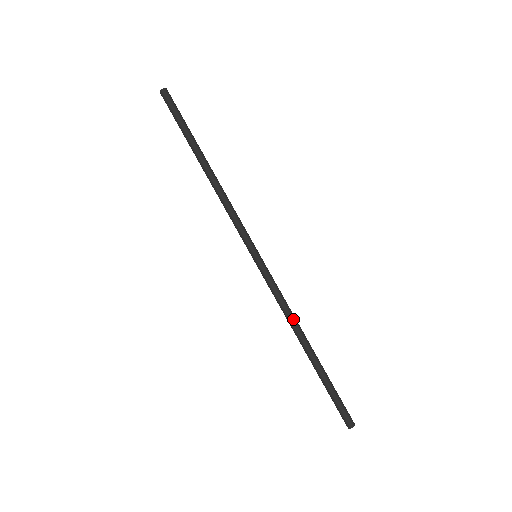
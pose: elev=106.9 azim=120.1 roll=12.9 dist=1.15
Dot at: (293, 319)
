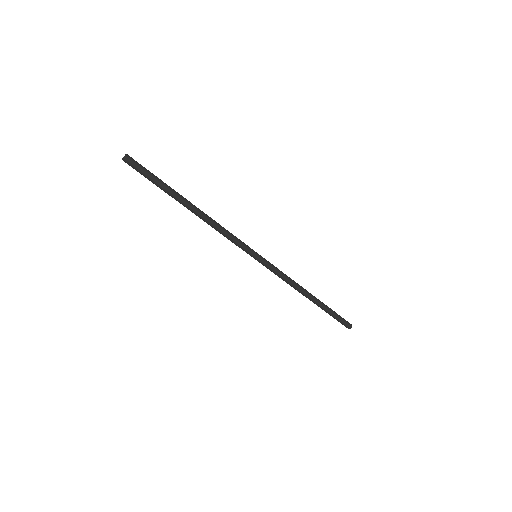
Dot at: (296, 287)
